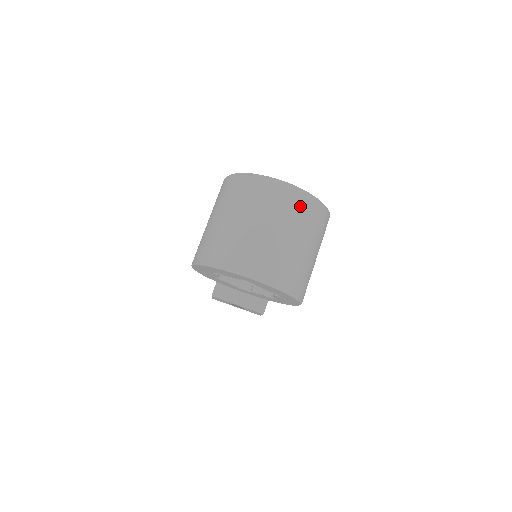
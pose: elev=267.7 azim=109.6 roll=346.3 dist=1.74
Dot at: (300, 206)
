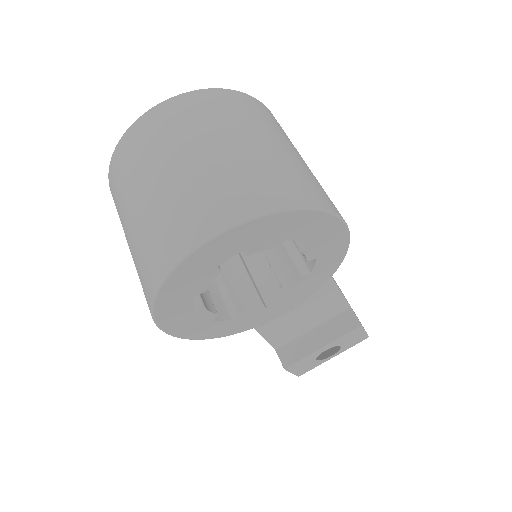
Dot at: (195, 110)
